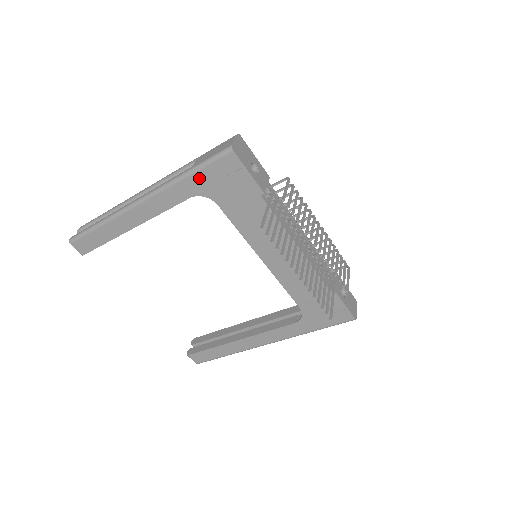
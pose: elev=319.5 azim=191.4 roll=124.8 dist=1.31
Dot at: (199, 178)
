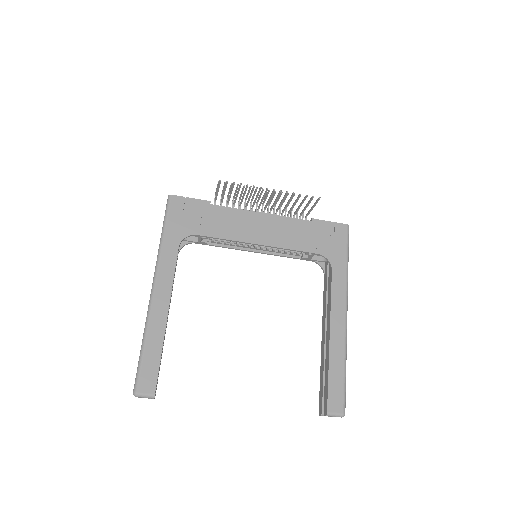
Dot at: (171, 229)
